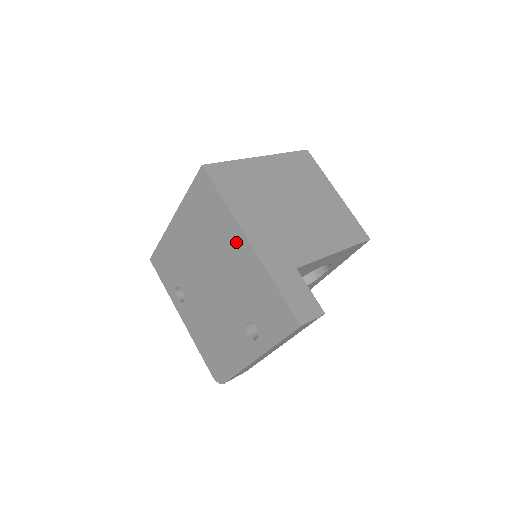
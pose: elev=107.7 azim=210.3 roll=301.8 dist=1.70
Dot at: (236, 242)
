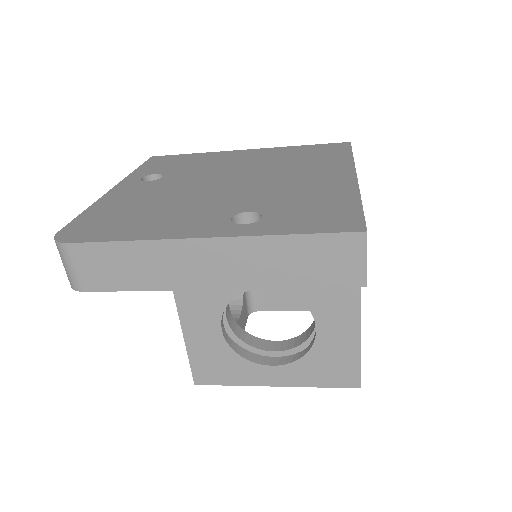
Dot at: (333, 172)
